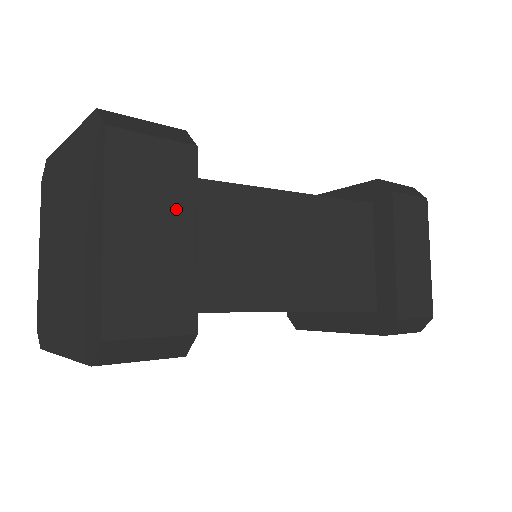
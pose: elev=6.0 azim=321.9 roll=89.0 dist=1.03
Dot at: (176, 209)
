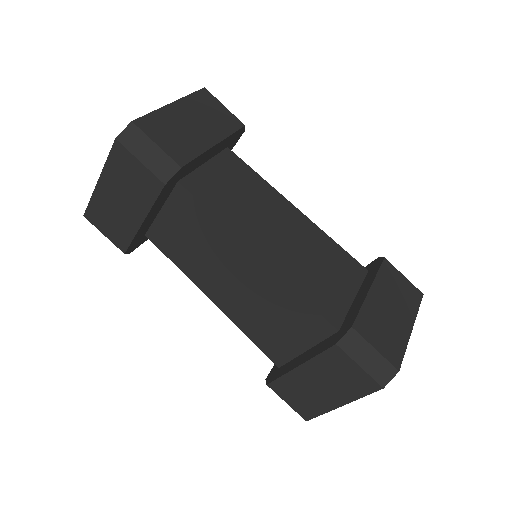
Dot at: (214, 128)
